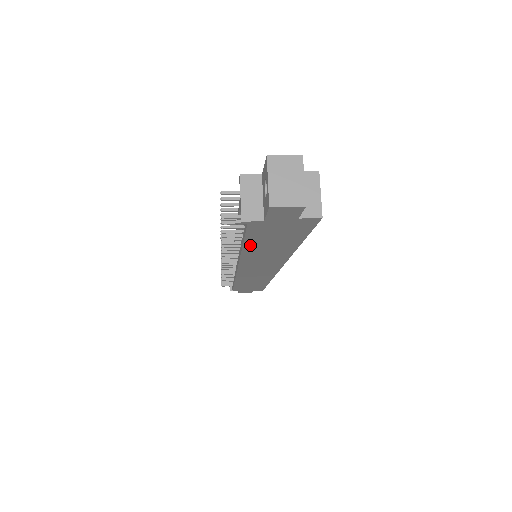
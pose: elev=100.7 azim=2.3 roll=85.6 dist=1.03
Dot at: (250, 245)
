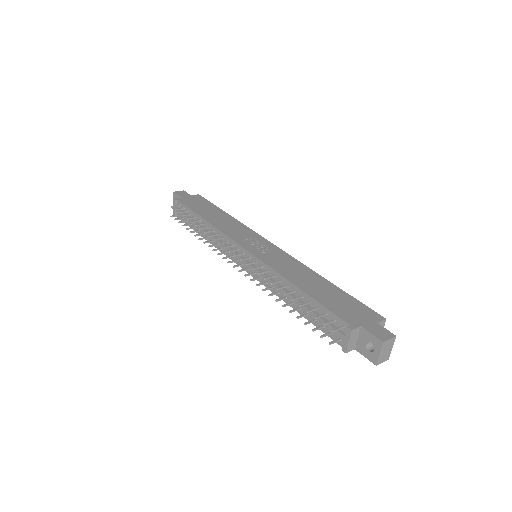
Dot at: occluded
